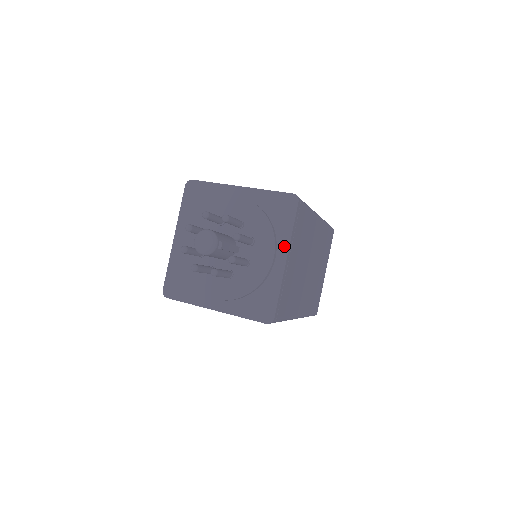
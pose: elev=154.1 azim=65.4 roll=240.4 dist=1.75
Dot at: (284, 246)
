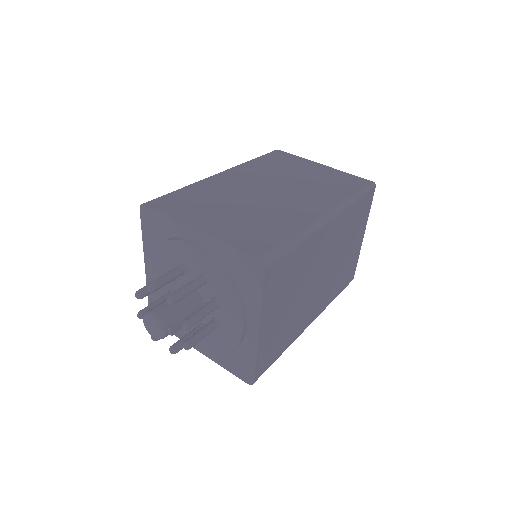
Dot at: (254, 317)
